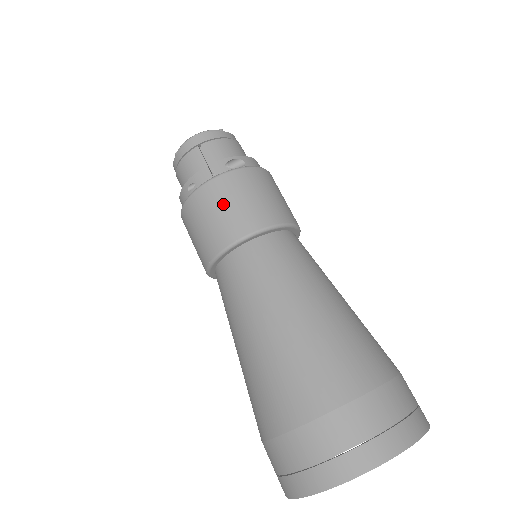
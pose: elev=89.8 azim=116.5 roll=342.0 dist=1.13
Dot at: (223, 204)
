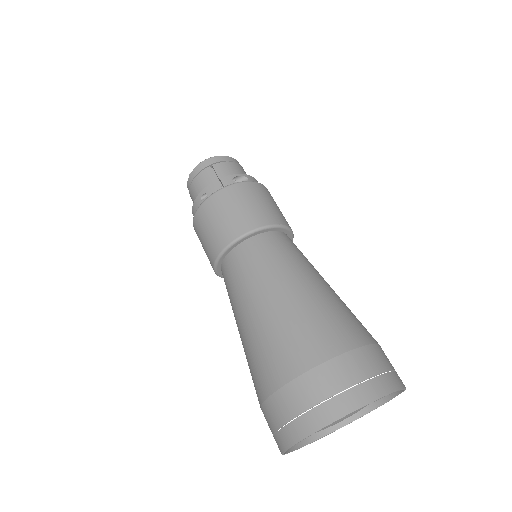
Dot at: (231, 207)
